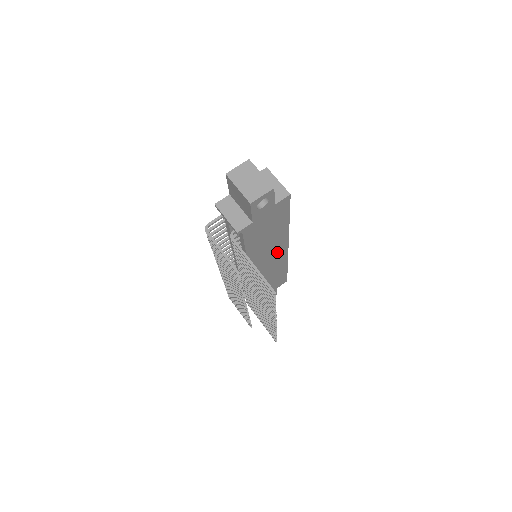
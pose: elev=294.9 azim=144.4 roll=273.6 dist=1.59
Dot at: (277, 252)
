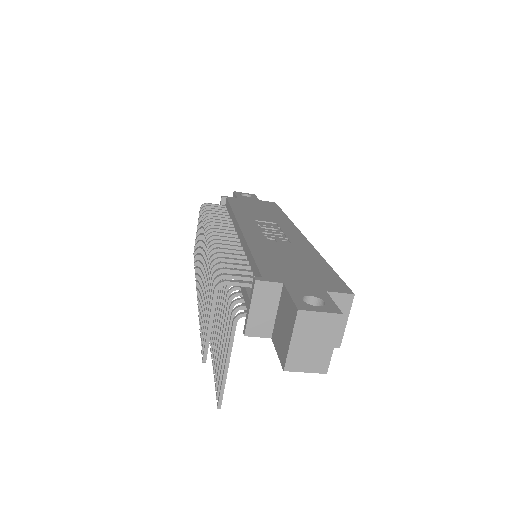
Dot at: occluded
